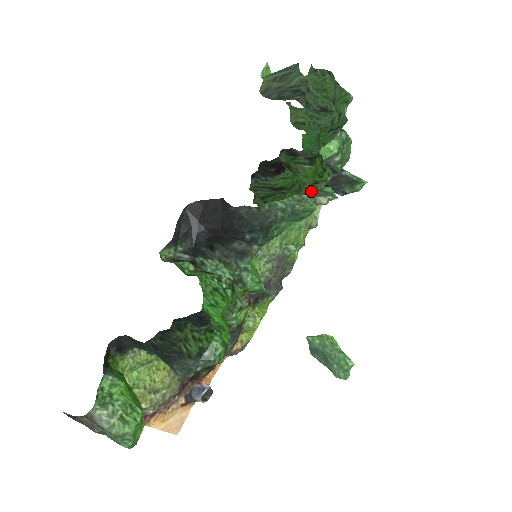
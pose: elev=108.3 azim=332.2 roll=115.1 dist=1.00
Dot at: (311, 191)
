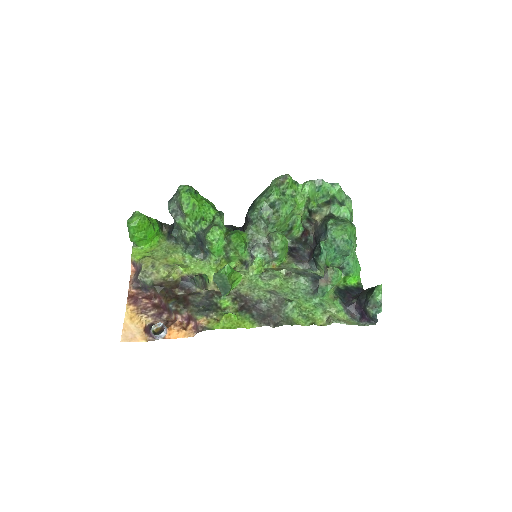
Dot at: (282, 189)
